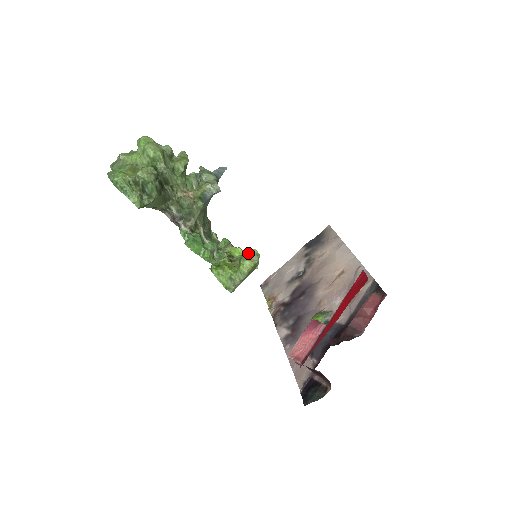
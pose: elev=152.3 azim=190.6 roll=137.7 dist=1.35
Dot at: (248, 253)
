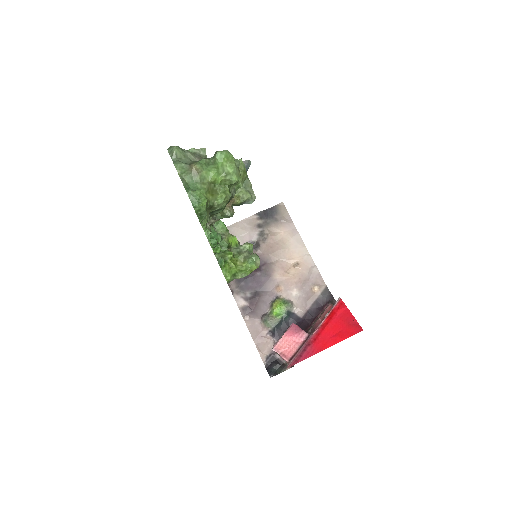
Dot at: (246, 248)
